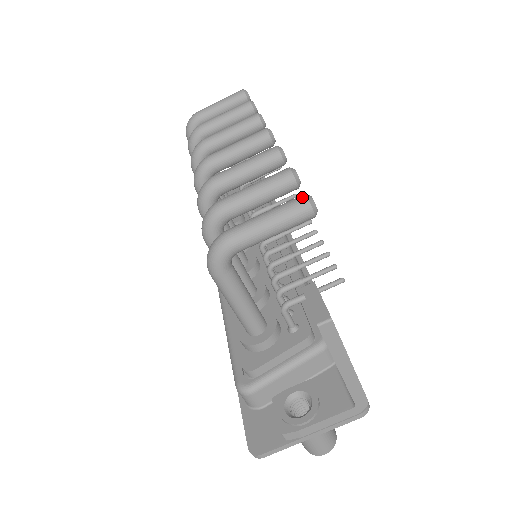
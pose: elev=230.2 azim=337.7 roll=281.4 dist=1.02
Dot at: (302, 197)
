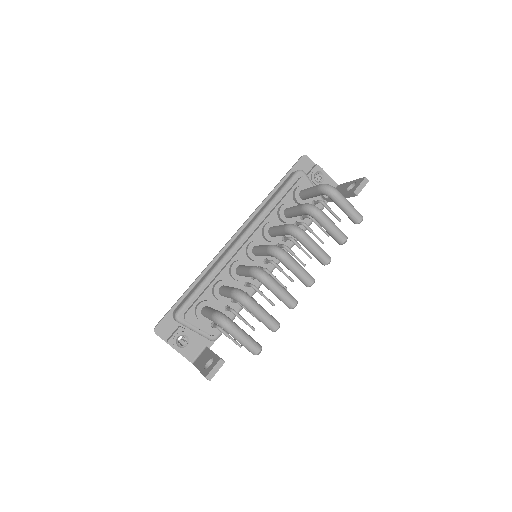
Dot at: (258, 351)
